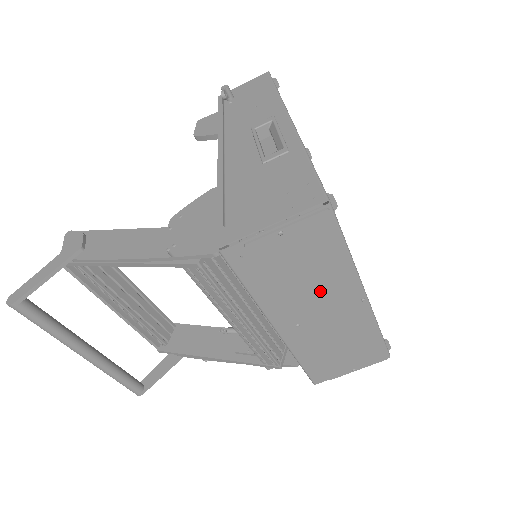
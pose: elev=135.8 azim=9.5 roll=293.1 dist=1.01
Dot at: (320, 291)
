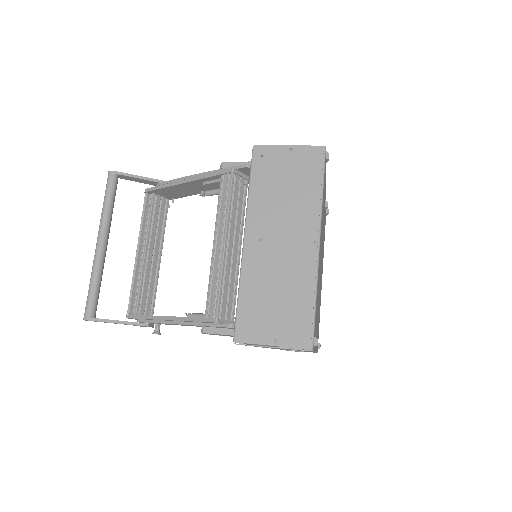
Dot at: (291, 213)
